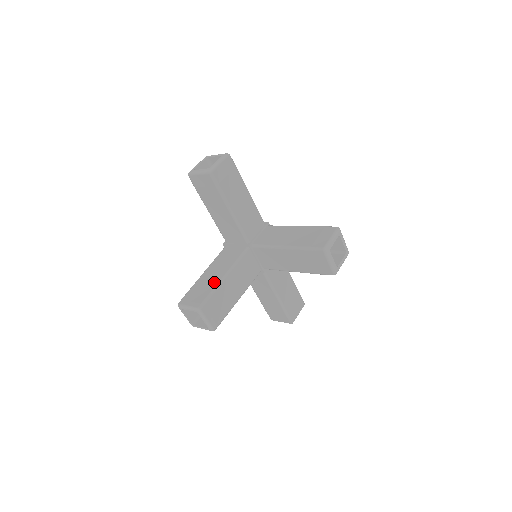
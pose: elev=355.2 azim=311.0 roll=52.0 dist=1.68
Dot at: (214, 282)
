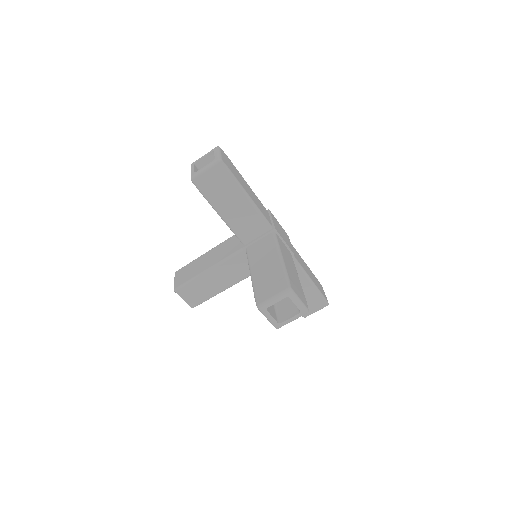
Dot at: (199, 270)
